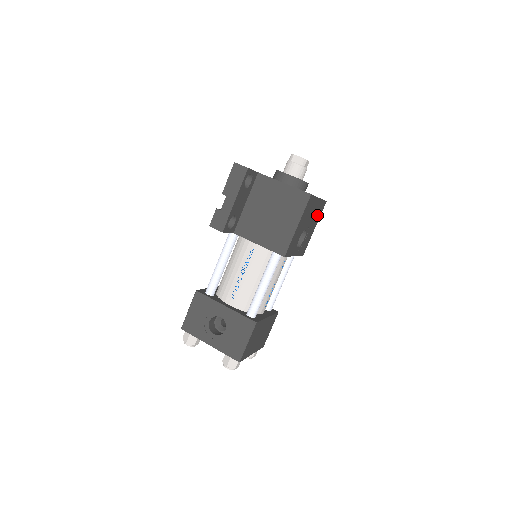
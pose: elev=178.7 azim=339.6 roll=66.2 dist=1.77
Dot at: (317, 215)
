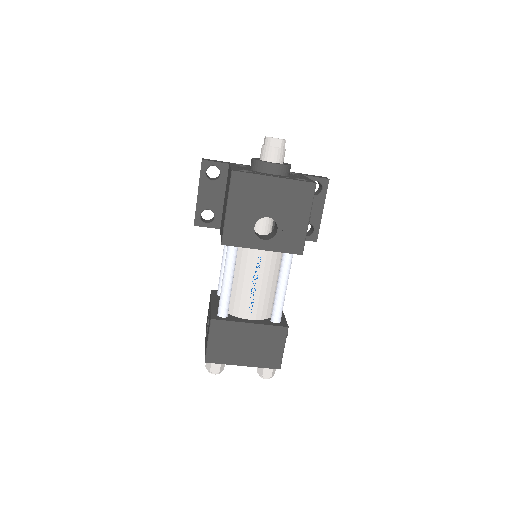
Dot at: (297, 201)
